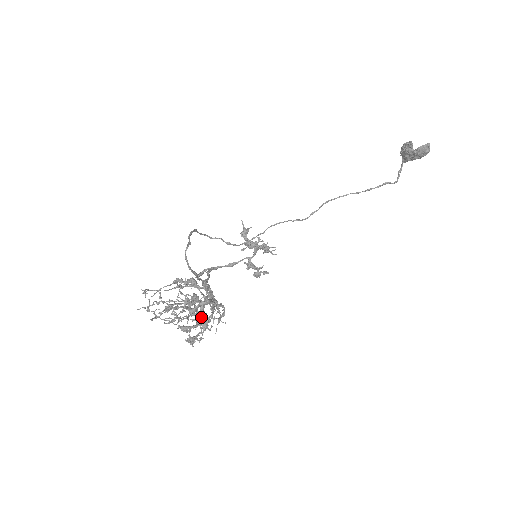
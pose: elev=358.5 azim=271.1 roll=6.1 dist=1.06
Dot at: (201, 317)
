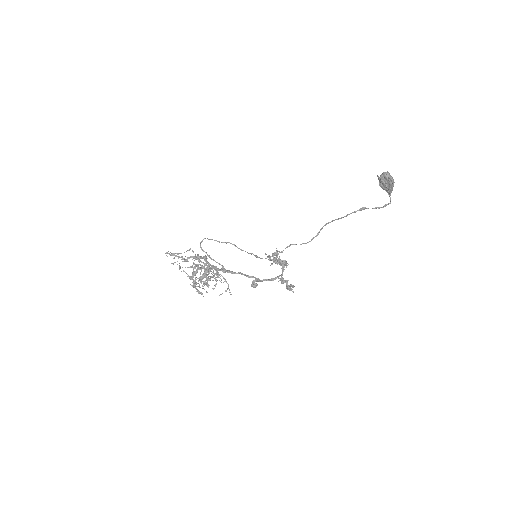
Dot at: (203, 275)
